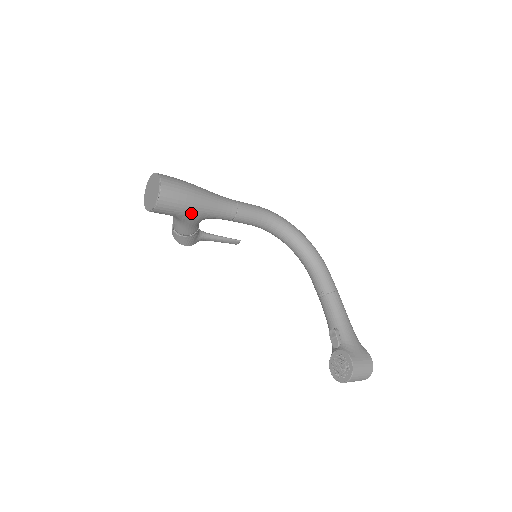
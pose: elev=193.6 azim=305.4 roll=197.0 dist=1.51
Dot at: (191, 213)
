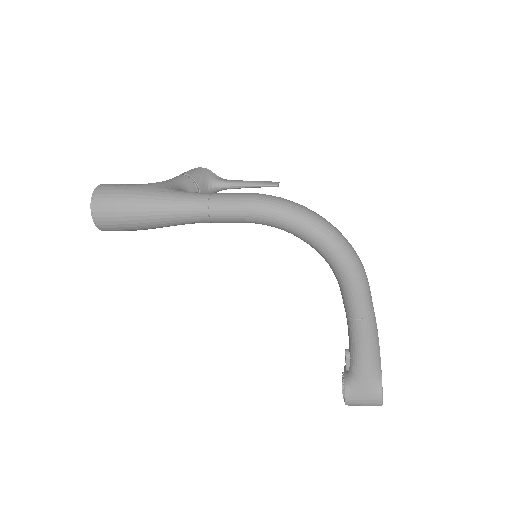
Dot at: occluded
